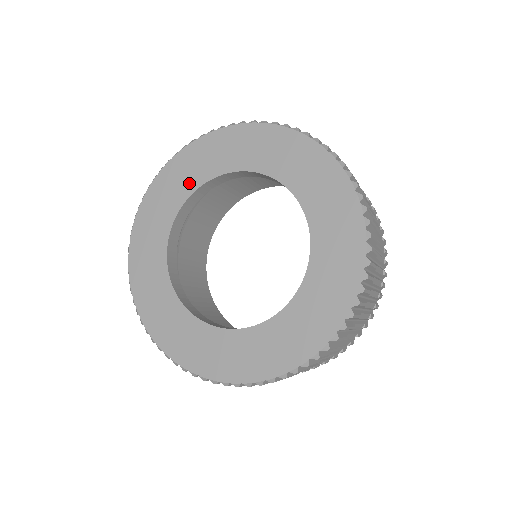
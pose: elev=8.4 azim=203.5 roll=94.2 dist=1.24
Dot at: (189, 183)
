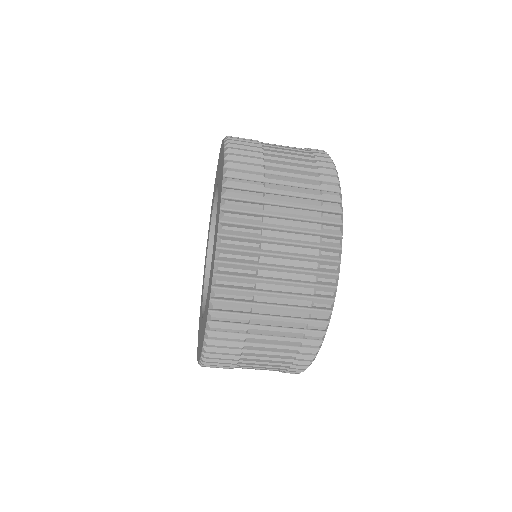
Dot at: occluded
